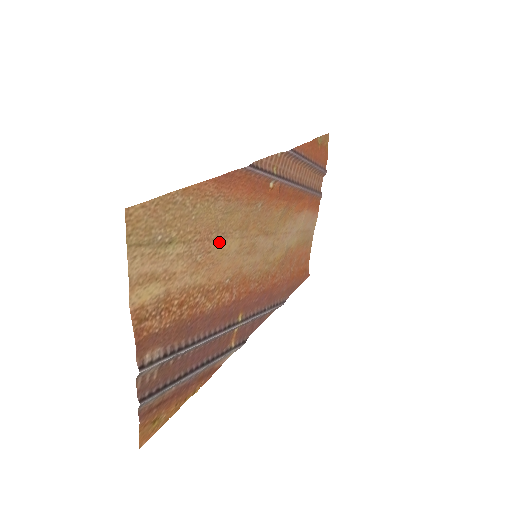
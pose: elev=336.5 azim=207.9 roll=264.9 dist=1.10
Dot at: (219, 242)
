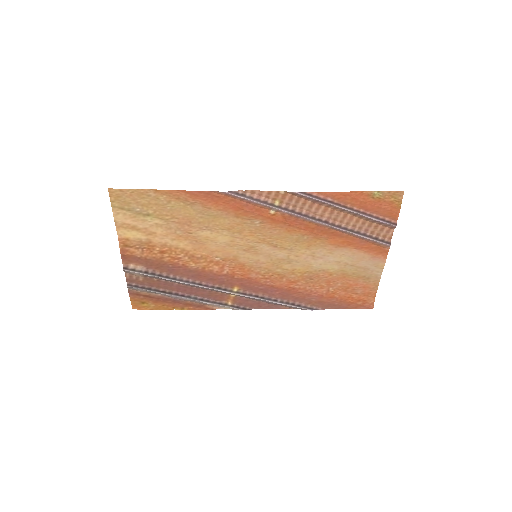
Dot at: (202, 230)
